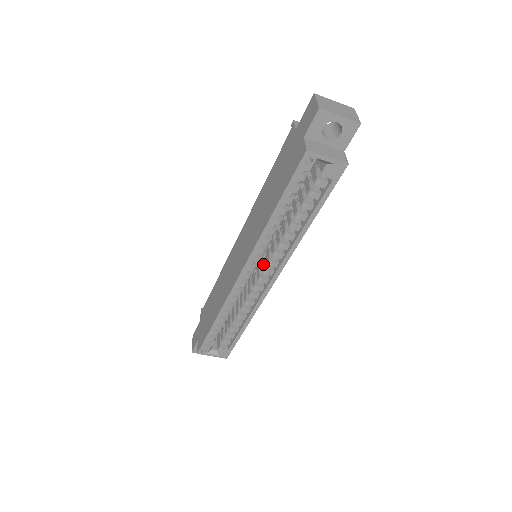
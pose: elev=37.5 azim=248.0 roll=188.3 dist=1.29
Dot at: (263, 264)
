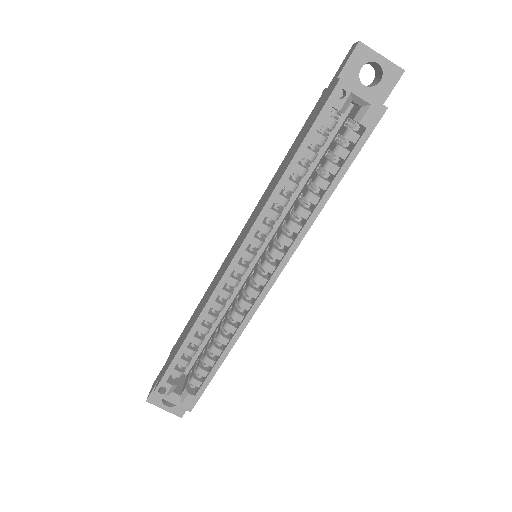
Dot at: (264, 258)
